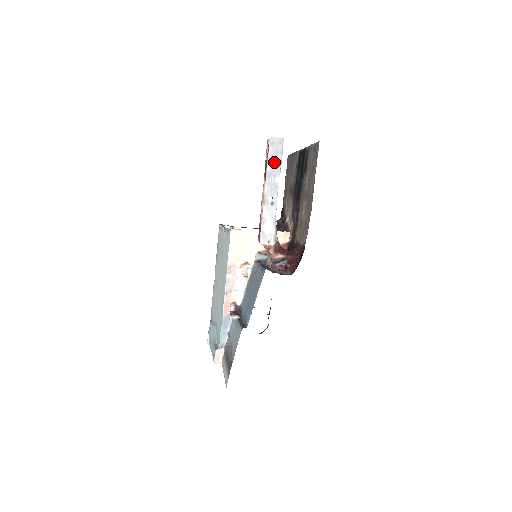
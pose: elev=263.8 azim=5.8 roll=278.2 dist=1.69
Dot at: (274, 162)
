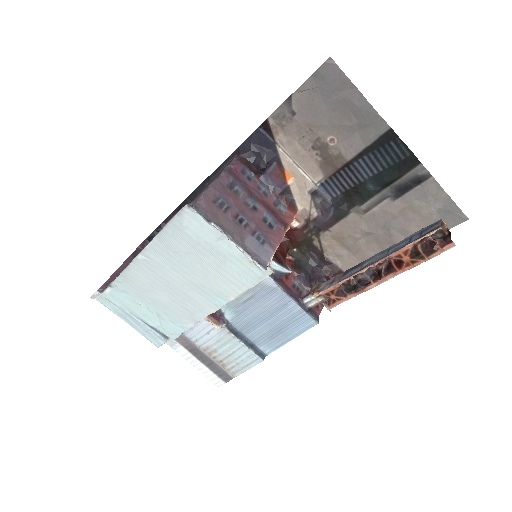
Dot at: occluded
